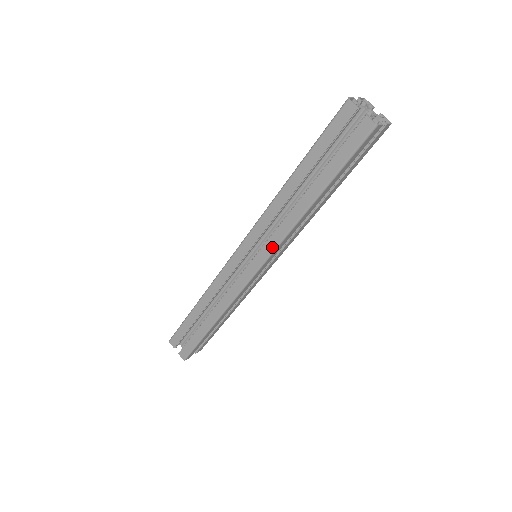
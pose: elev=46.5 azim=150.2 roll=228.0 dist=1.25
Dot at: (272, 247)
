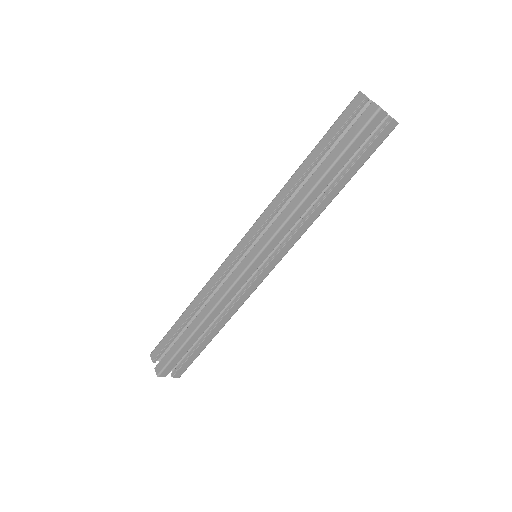
Dot at: (270, 235)
